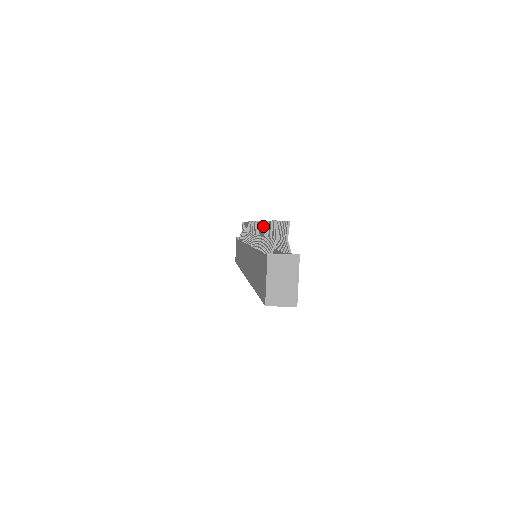
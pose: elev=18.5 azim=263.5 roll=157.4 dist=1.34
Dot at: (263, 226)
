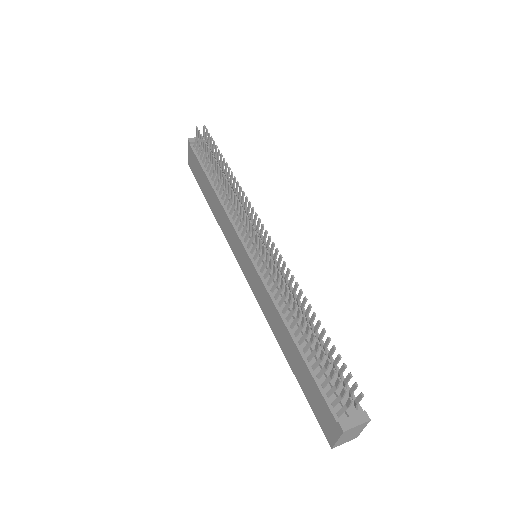
Dot at: (303, 320)
